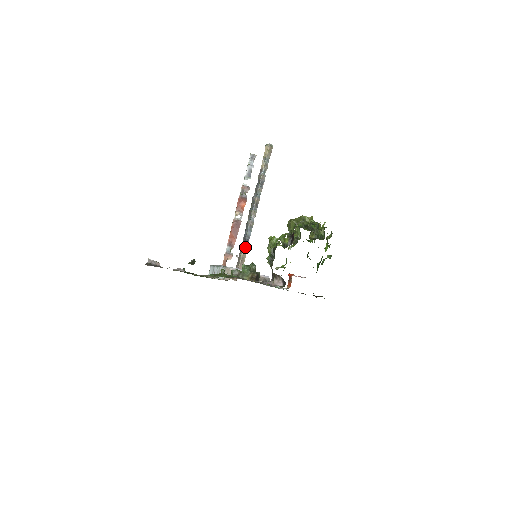
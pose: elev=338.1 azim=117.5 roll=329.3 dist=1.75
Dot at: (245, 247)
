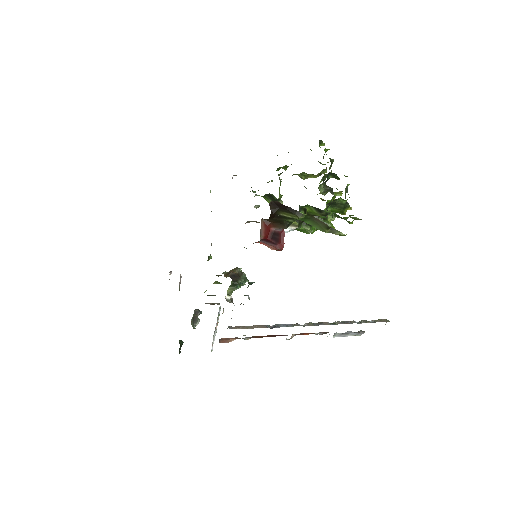
Dot at: (263, 326)
